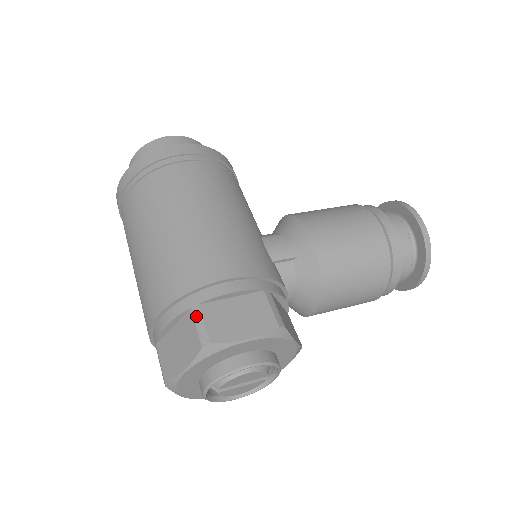
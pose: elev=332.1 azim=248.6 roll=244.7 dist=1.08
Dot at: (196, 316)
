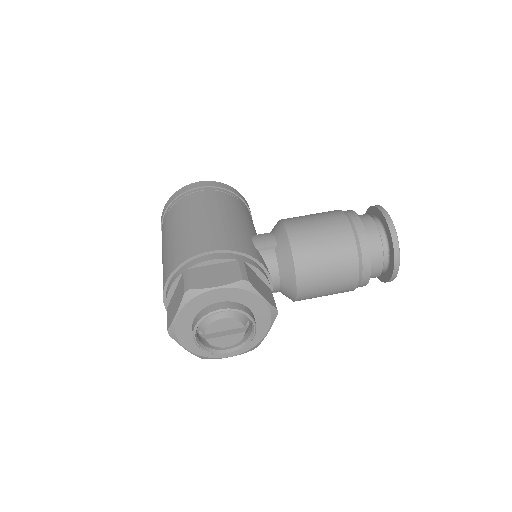
Dot at: (185, 276)
